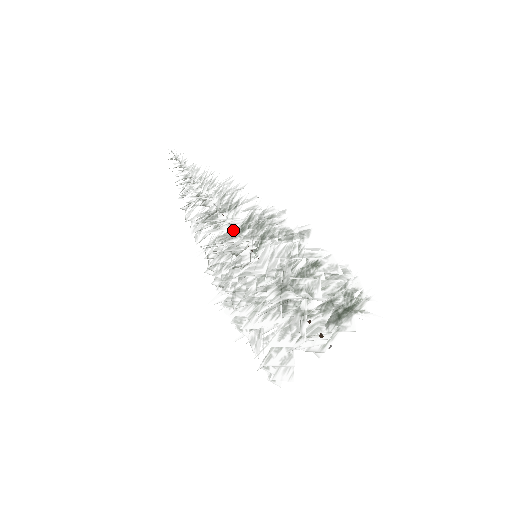
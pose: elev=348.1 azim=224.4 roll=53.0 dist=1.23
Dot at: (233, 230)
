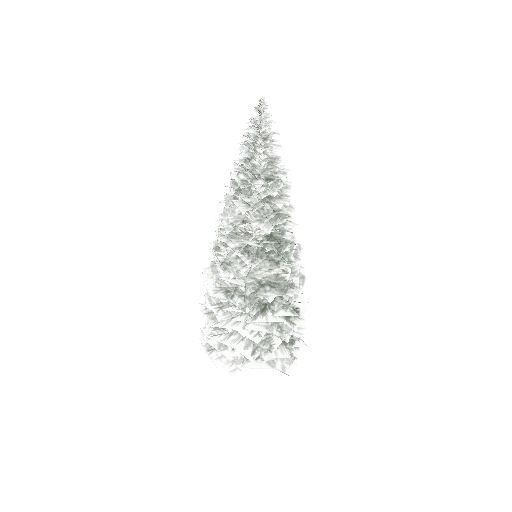
Dot at: occluded
